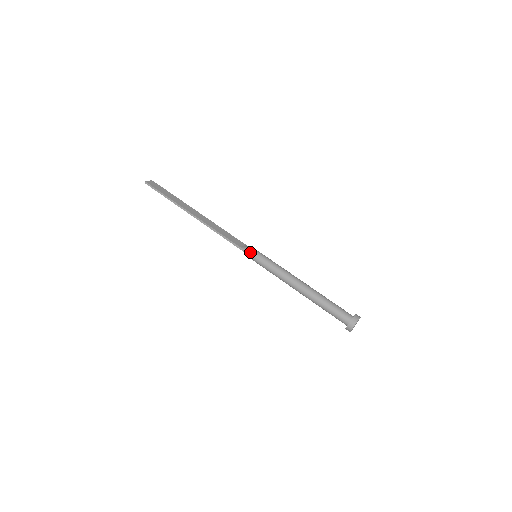
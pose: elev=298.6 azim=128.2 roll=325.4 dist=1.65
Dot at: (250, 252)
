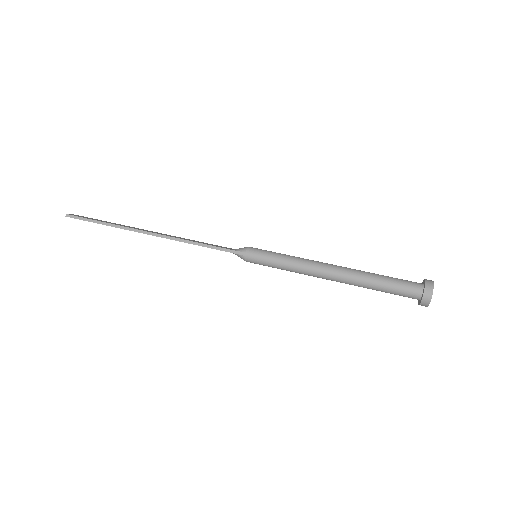
Dot at: (247, 250)
